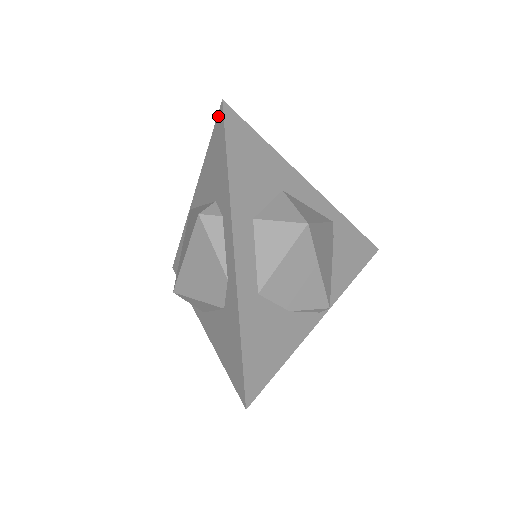
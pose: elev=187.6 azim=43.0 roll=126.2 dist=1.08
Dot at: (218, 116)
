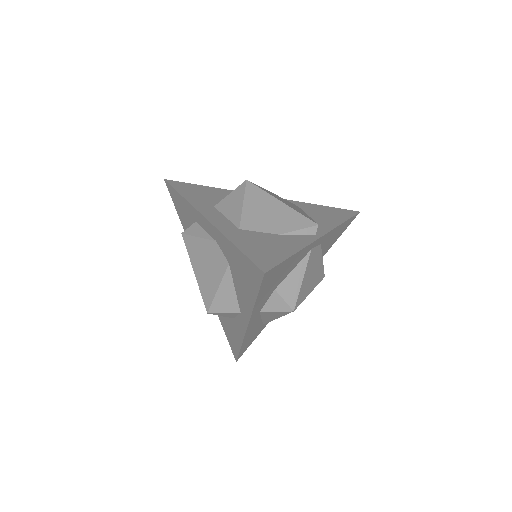
Dot at: (168, 190)
